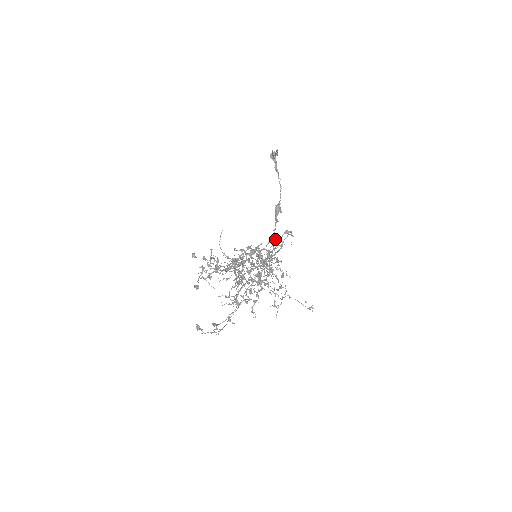
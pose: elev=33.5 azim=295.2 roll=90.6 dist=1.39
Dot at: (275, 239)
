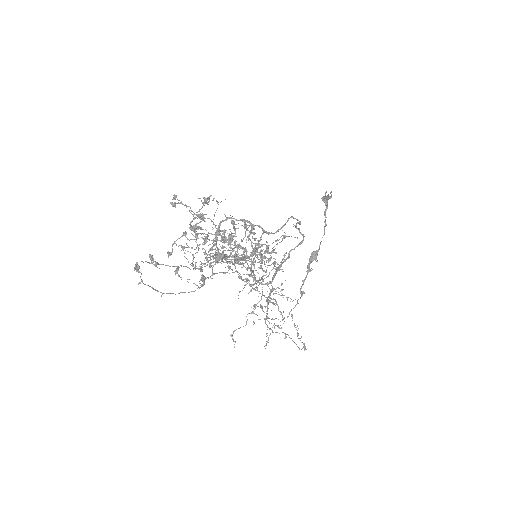
Dot at: (283, 237)
